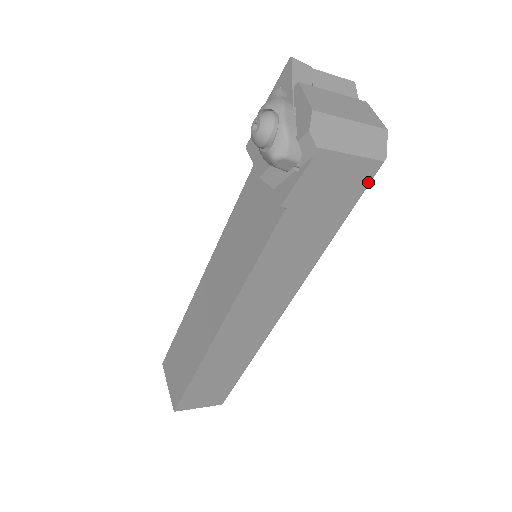
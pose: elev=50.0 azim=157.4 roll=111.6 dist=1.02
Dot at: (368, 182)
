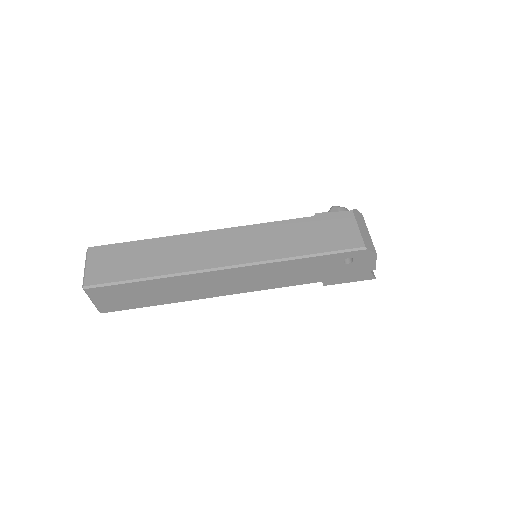
Dot at: (350, 248)
